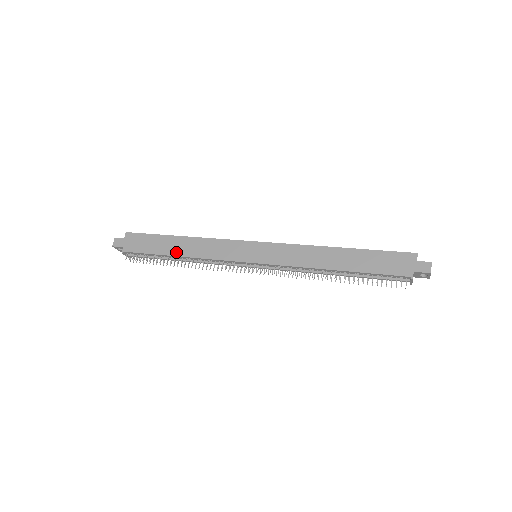
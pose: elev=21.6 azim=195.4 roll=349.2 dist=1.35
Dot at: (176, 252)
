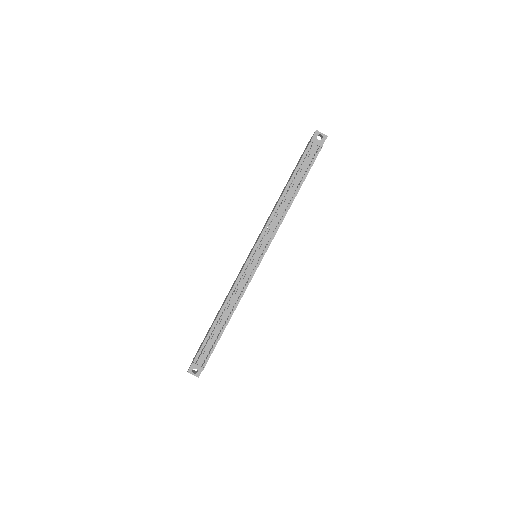
Dot at: (217, 315)
